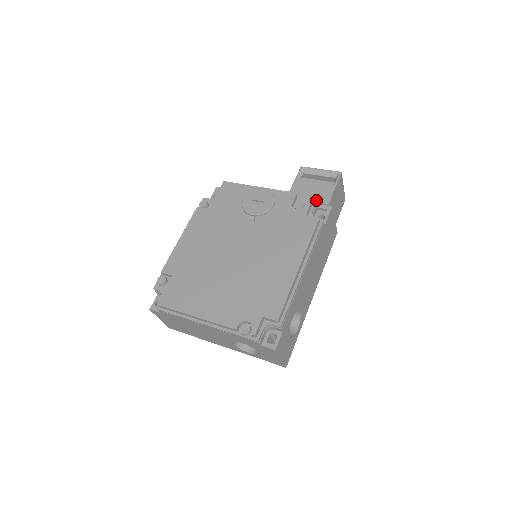
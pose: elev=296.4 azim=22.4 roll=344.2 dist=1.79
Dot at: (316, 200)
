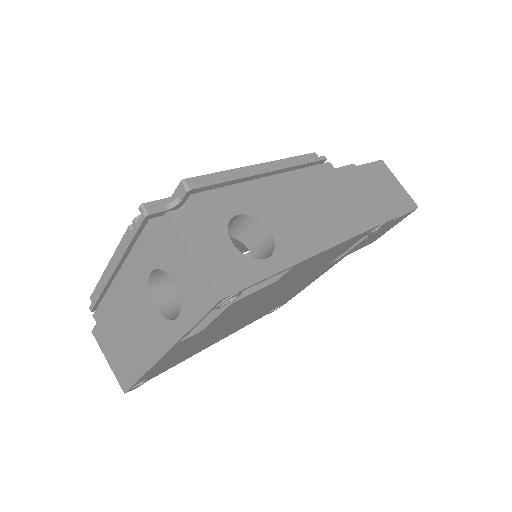
Dot at: occluded
